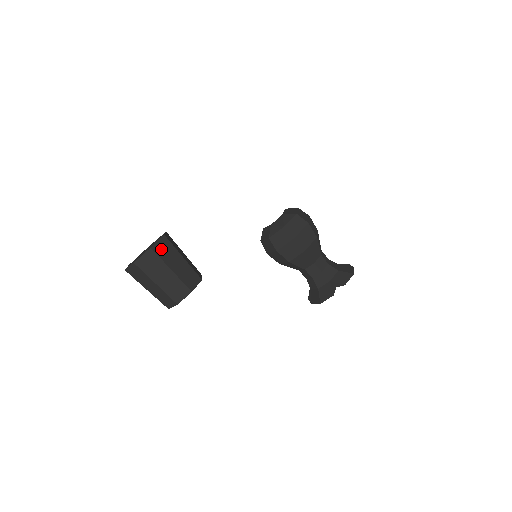
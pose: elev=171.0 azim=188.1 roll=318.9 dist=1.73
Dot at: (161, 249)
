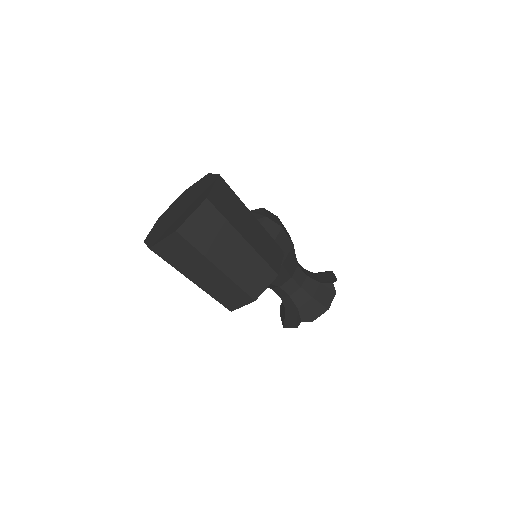
Dot at: occluded
